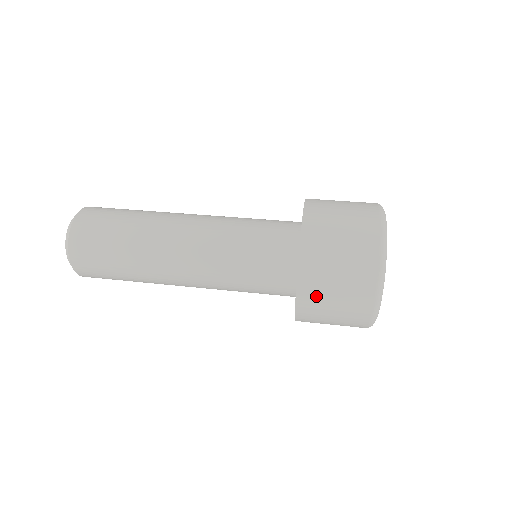
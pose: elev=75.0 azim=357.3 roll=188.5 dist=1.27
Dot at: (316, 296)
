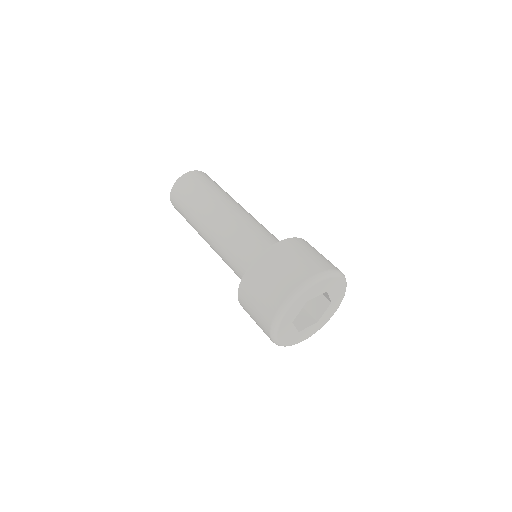
Dot at: (249, 291)
